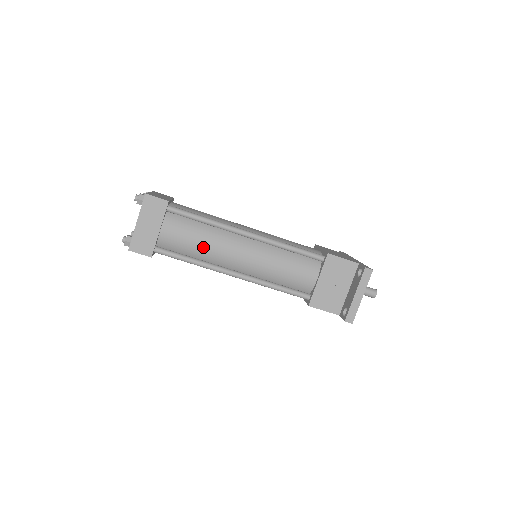
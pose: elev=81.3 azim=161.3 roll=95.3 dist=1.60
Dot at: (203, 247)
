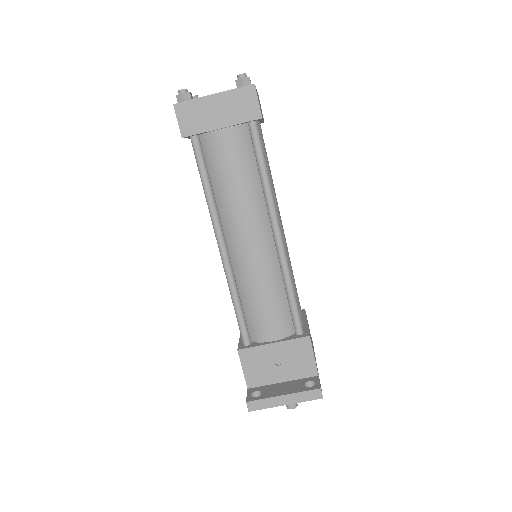
Dot at: (232, 192)
